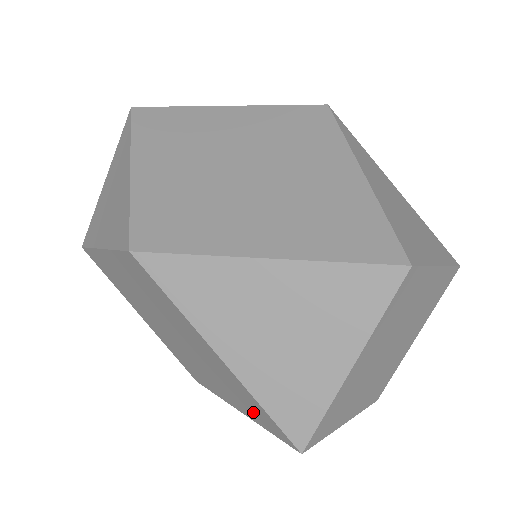
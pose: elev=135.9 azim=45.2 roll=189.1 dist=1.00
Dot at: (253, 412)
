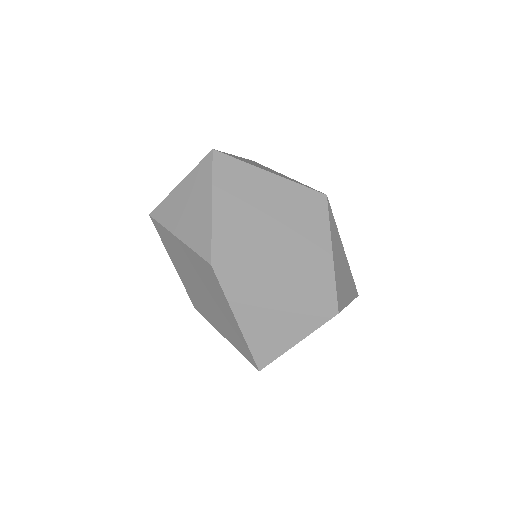
Dot at: (238, 345)
